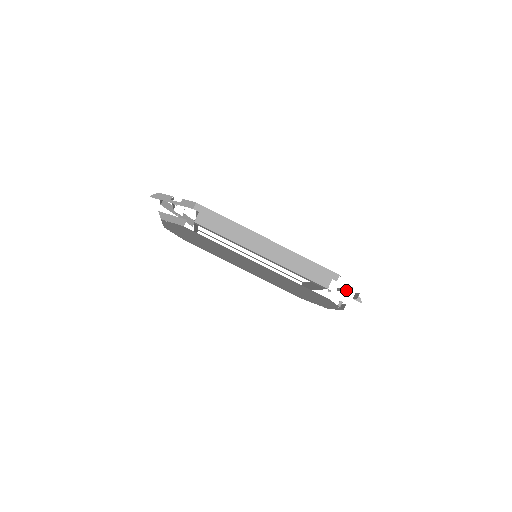
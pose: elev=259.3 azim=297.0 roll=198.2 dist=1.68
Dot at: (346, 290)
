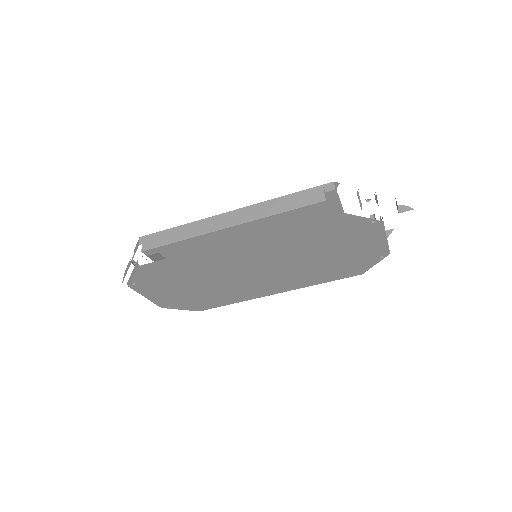
Dot at: (368, 200)
